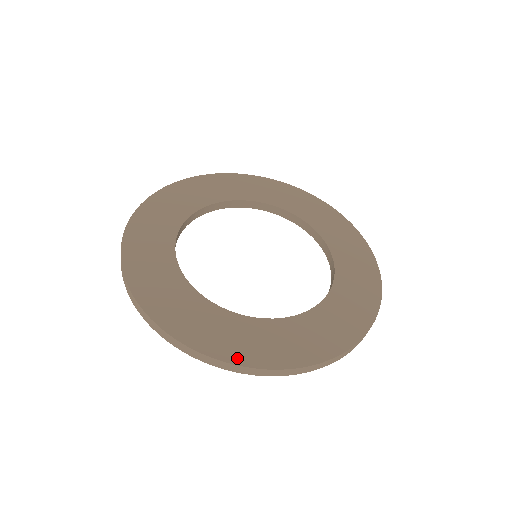
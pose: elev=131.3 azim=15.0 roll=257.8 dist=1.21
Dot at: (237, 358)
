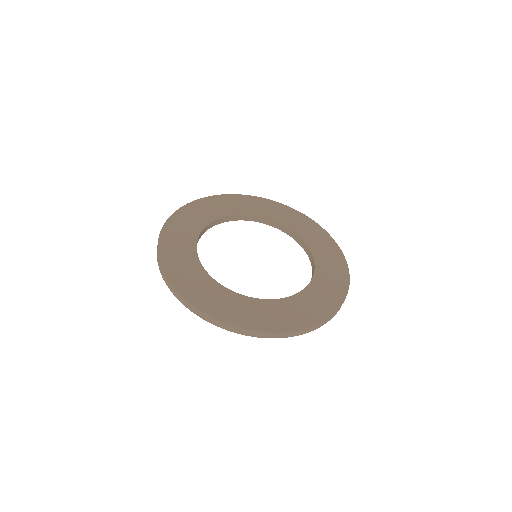
Dot at: (209, 311)
